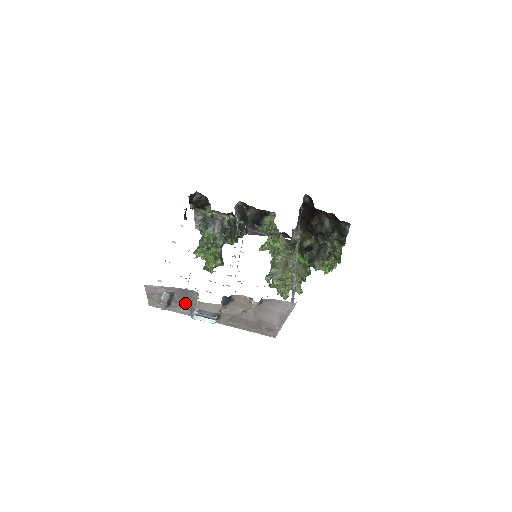
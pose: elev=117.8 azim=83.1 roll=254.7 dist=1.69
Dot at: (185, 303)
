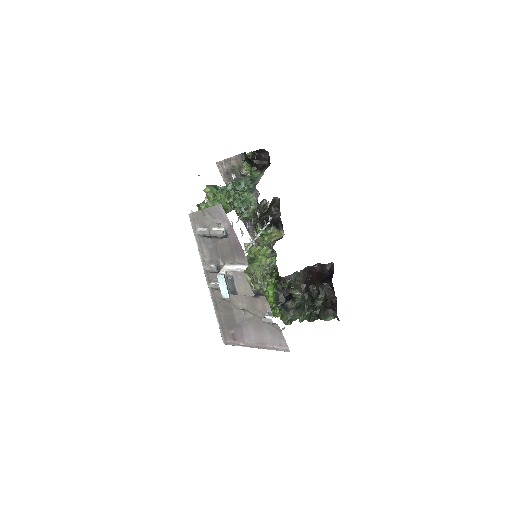
Dot at: (219, 251)
